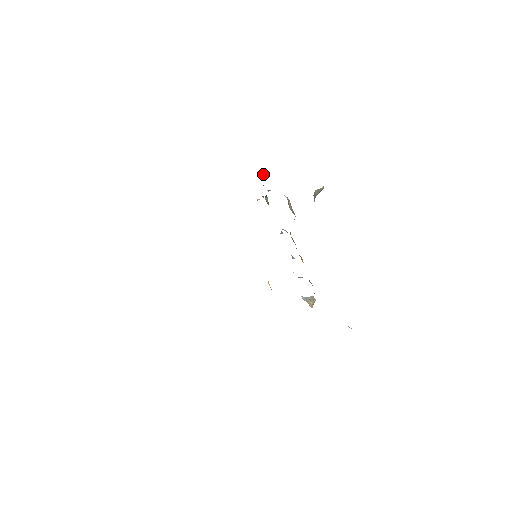
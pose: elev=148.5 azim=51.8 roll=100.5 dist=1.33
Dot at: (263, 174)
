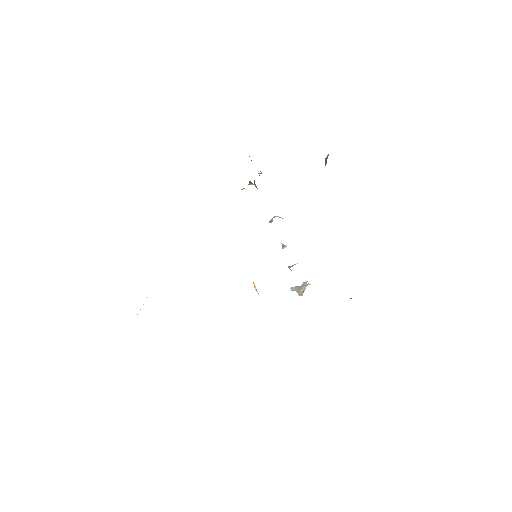
Dot at: occluded
